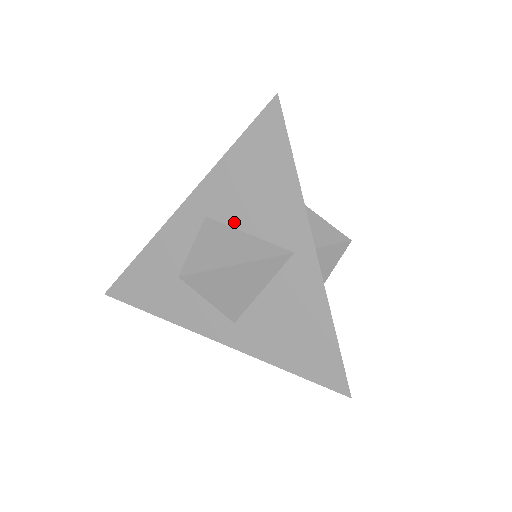
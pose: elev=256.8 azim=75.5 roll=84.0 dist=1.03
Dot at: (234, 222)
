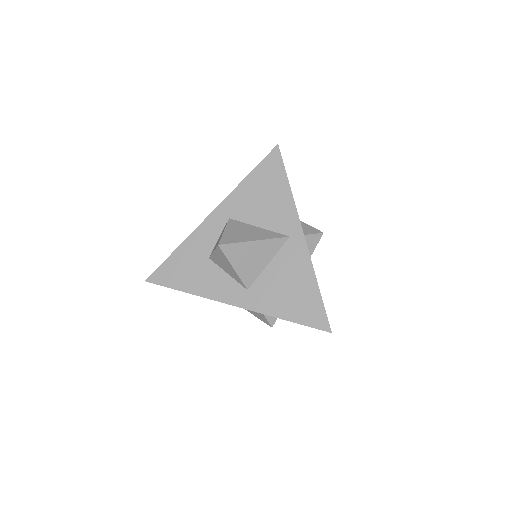
Dot at: (249, 220)
